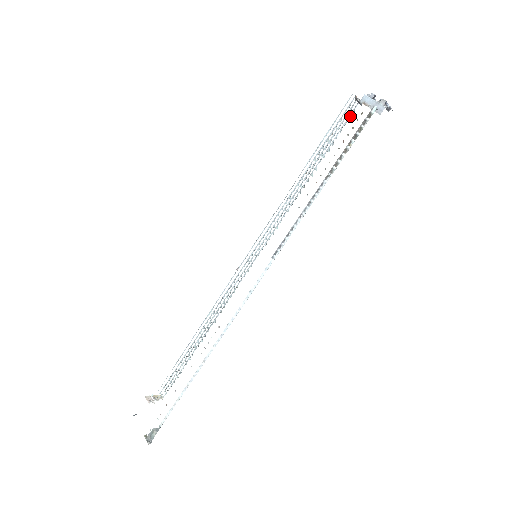
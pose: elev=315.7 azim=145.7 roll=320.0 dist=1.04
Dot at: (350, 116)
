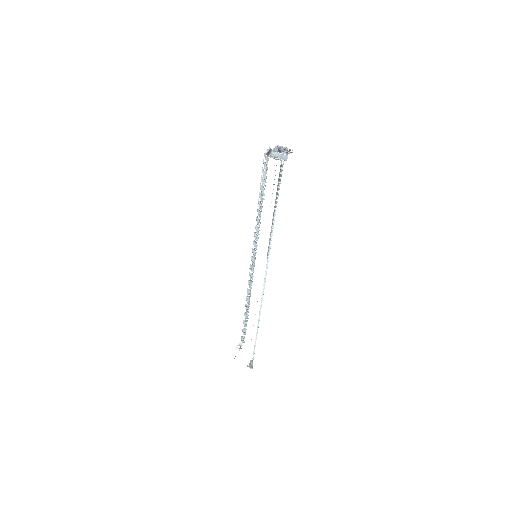
Dot at: (268, 158)
